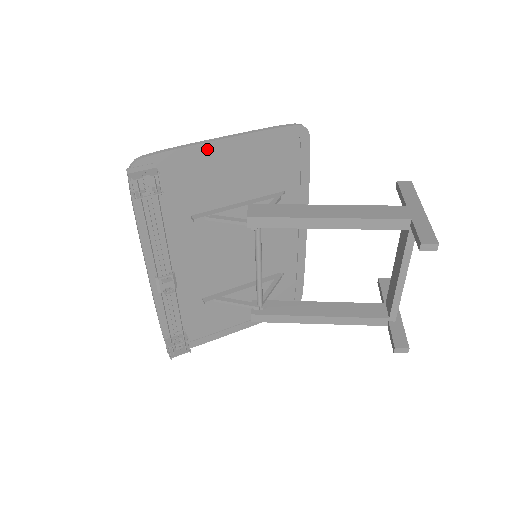
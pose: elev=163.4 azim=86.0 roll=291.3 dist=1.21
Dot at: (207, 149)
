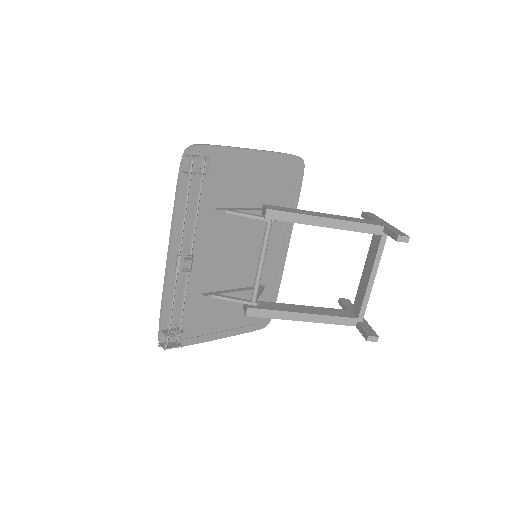
Dot at: (240, 154)
